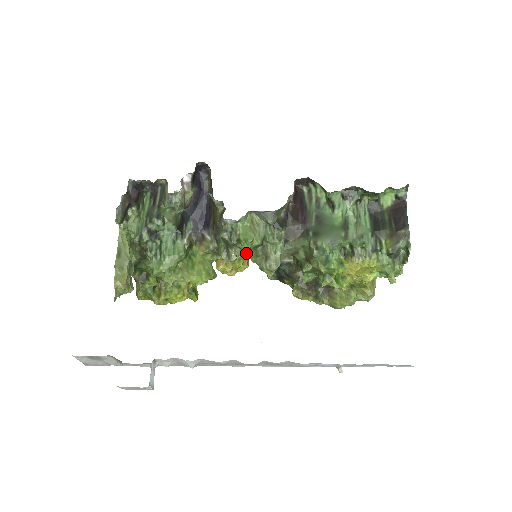
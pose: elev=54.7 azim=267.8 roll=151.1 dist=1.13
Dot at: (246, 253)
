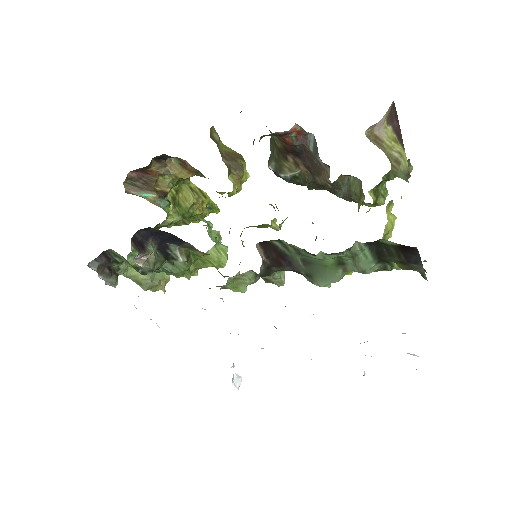
Dot at: occluded
